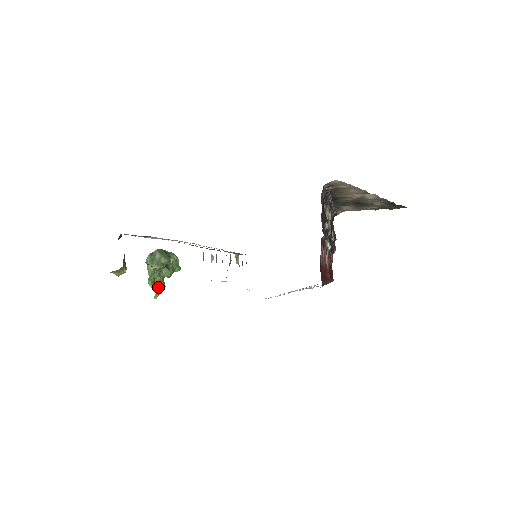
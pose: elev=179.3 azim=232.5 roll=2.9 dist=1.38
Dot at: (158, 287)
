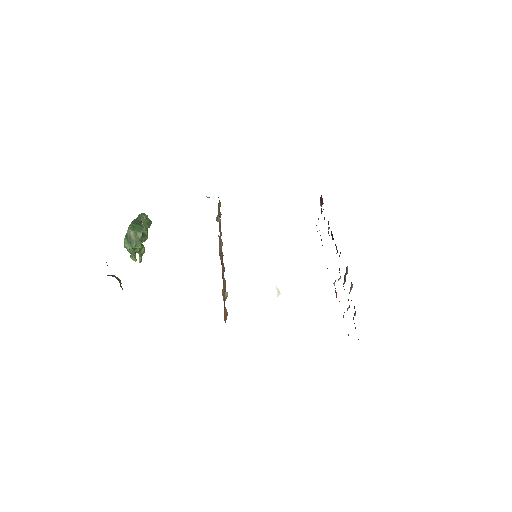
Dot at: (139, 253)
